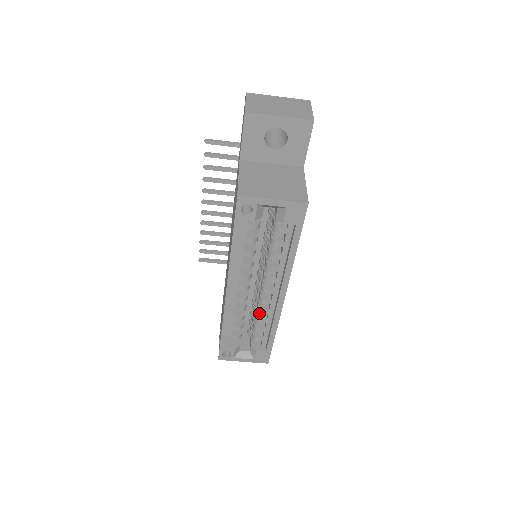
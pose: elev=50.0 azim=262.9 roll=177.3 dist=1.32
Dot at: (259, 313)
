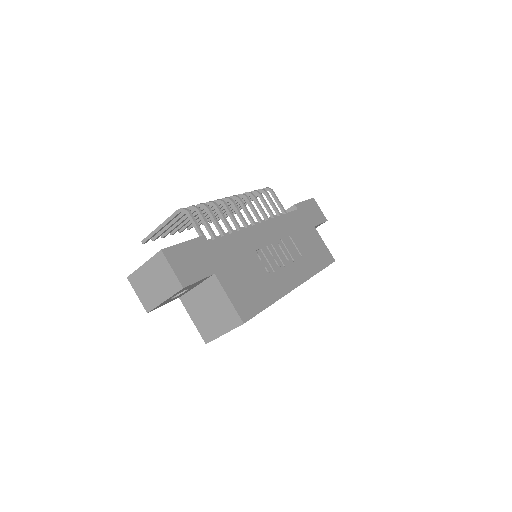
Dot at: occluded
